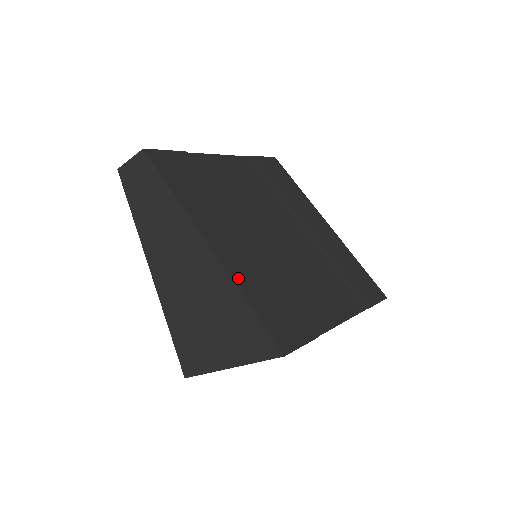
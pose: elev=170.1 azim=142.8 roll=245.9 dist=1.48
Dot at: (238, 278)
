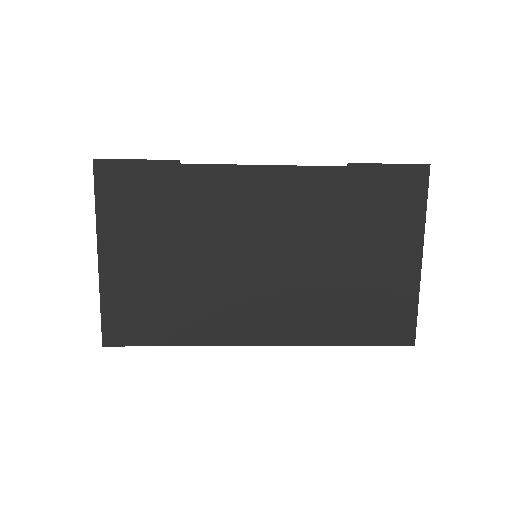
Dot at: occluded
